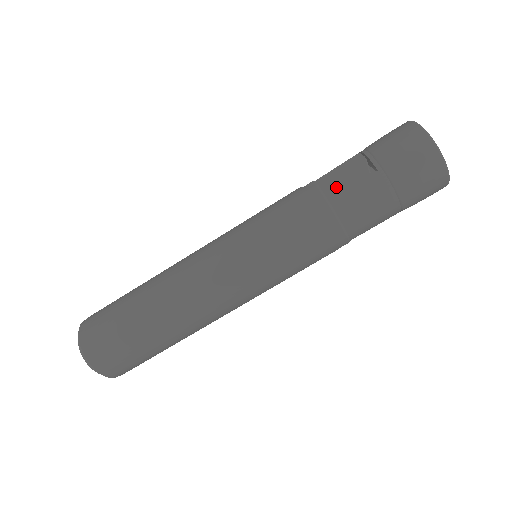
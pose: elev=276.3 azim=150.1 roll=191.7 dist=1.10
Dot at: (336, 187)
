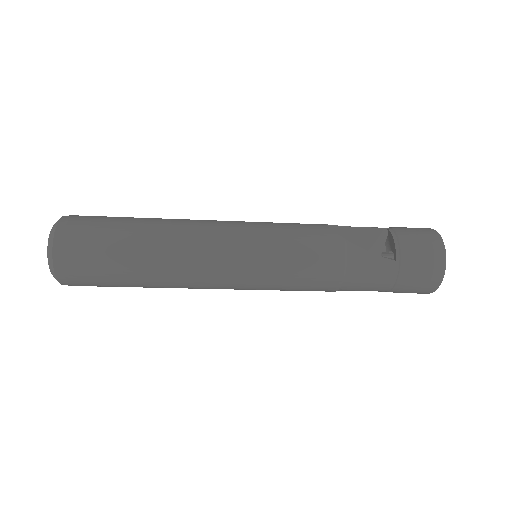
Dot at: (359, 252)
